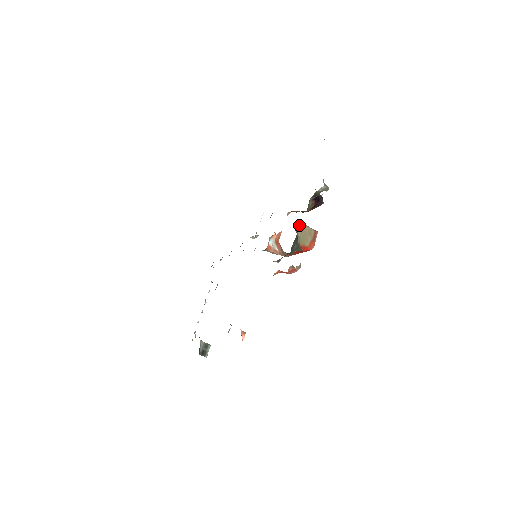
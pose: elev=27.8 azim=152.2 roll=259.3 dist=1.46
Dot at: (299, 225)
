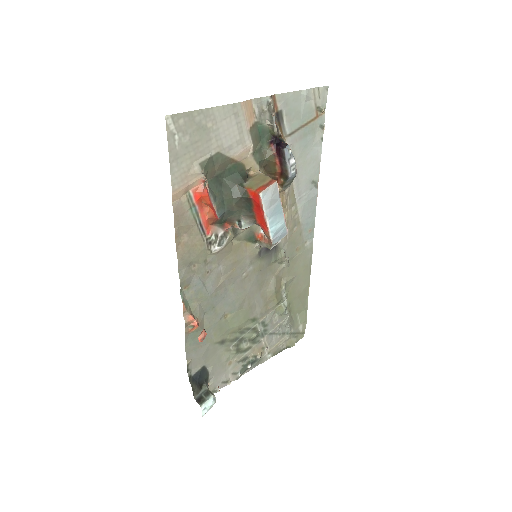
Dot at: (257, 174)
